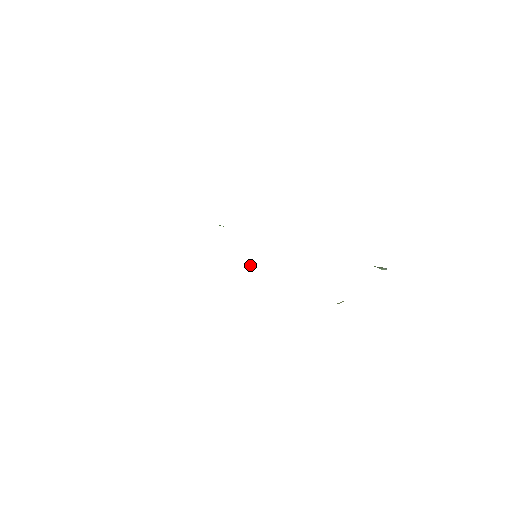
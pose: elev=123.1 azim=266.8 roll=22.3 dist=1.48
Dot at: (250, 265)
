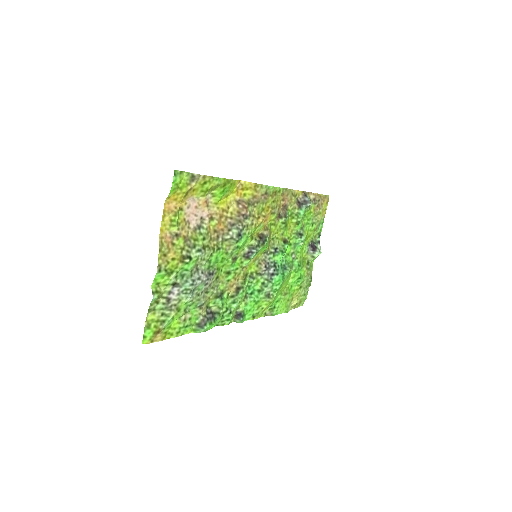
Dot at: (257, 242)
